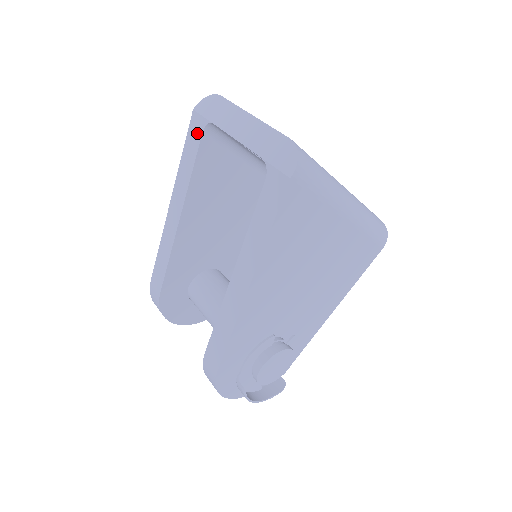
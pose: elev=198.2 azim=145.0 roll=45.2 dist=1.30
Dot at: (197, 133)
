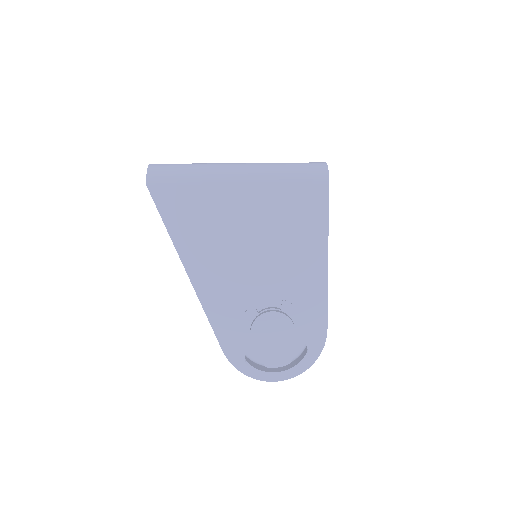
Dot at: occluded
